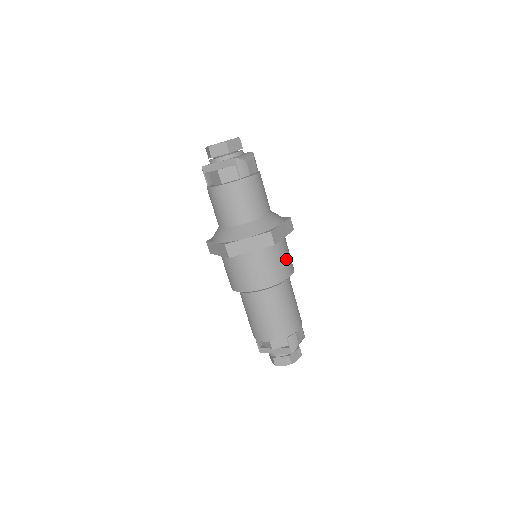
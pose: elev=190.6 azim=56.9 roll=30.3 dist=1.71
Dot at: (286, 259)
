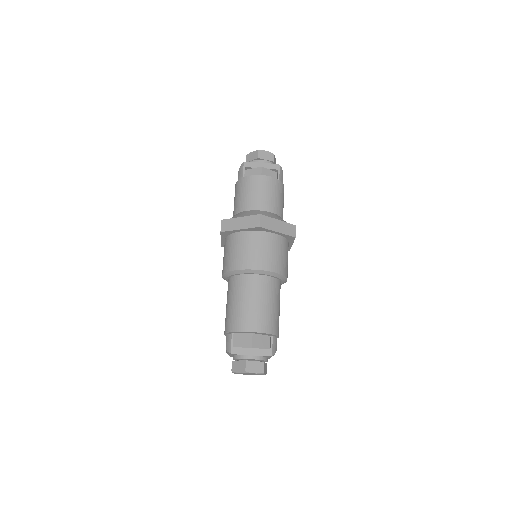
Dot at: occluded
